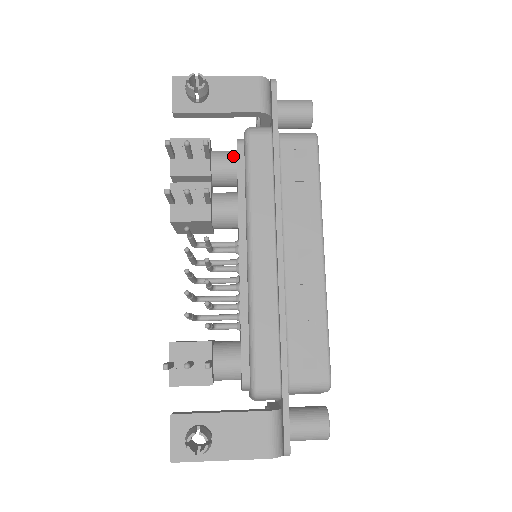
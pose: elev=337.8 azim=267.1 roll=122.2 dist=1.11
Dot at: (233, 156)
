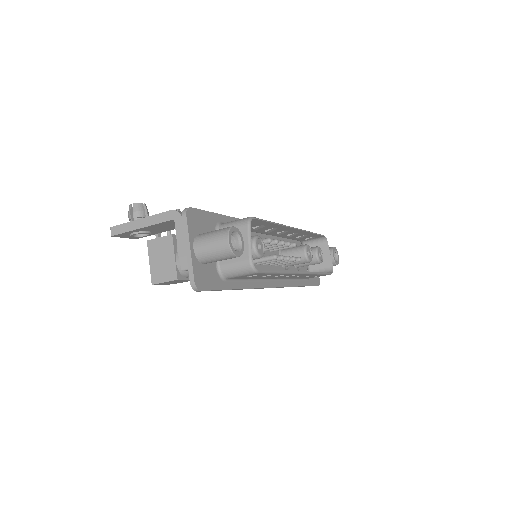
Dot at: occluded
